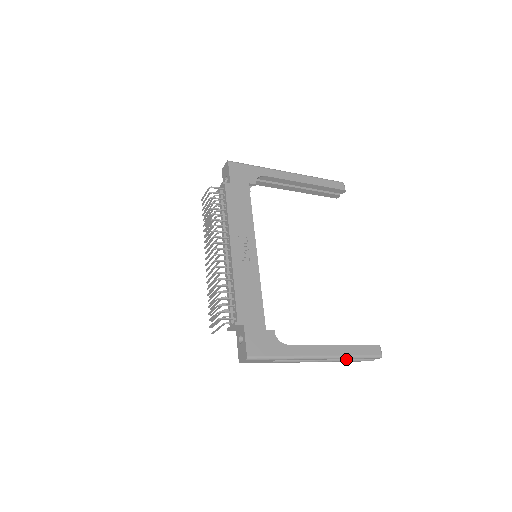
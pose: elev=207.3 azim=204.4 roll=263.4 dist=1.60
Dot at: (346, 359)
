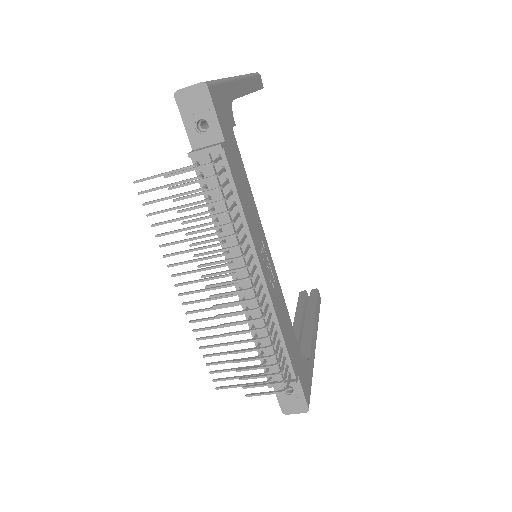
Dot at: occluded
